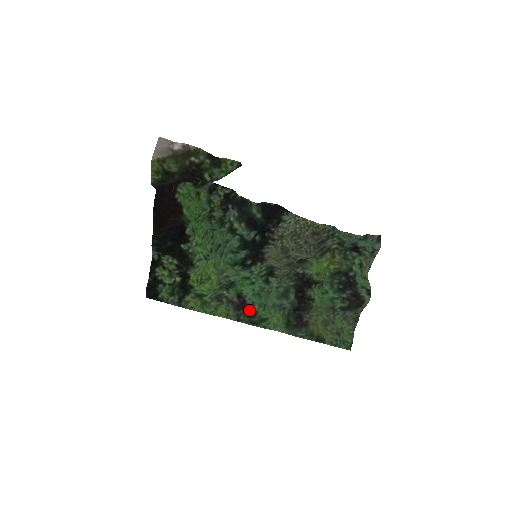
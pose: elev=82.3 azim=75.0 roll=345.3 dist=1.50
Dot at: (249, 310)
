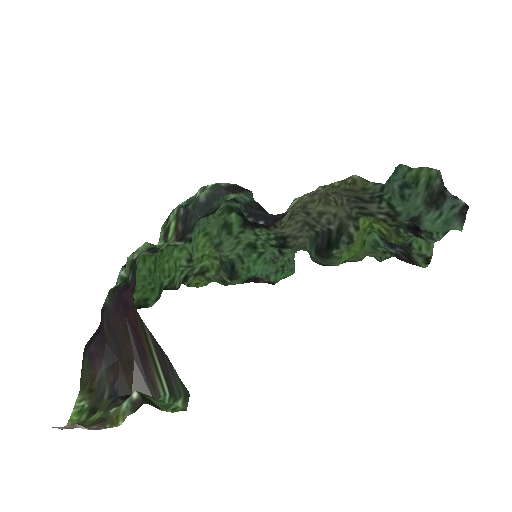
Dot at: (264, 282)
